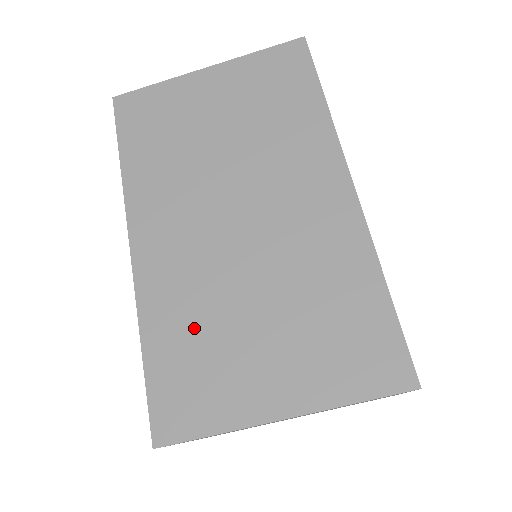
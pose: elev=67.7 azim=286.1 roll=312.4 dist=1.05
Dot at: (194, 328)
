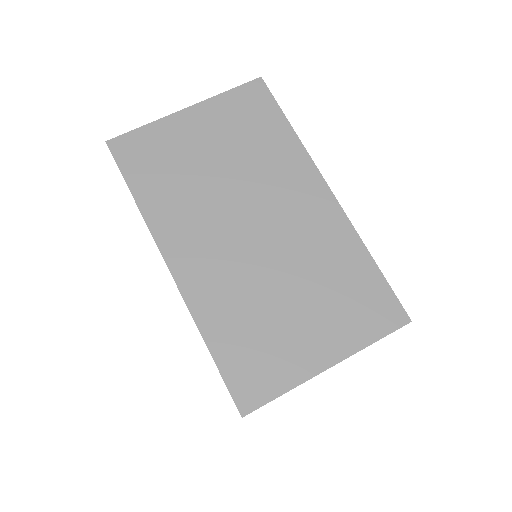
Dot at: (245, 321)
